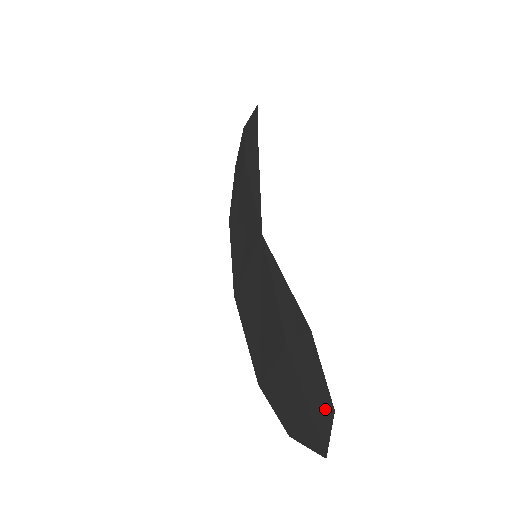
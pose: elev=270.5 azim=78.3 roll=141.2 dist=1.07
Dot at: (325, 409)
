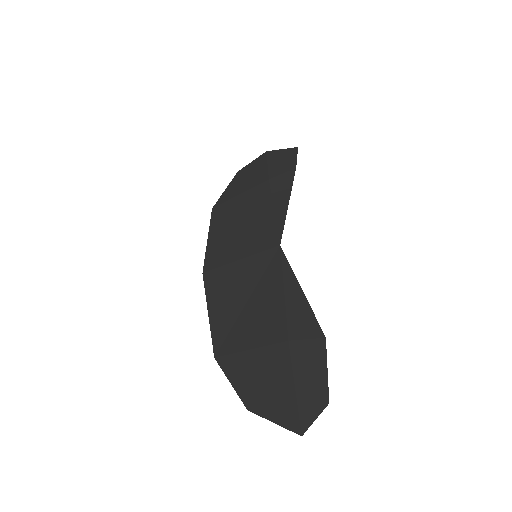
Dot at: (318, 399)
